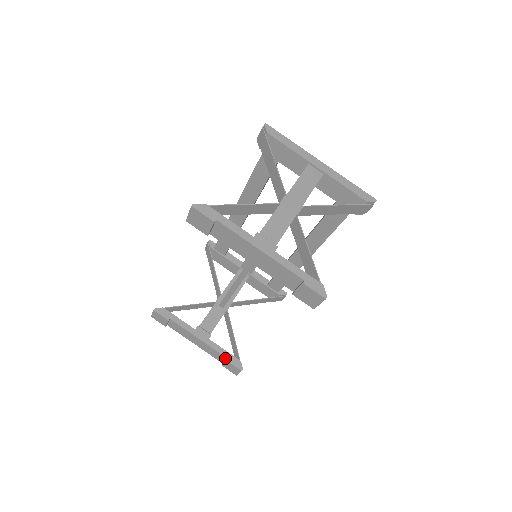
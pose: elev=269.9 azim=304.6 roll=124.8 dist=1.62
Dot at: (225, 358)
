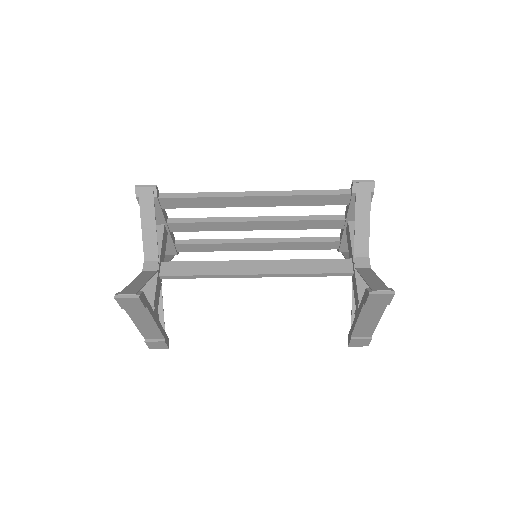
Dot at: (161, 338)
